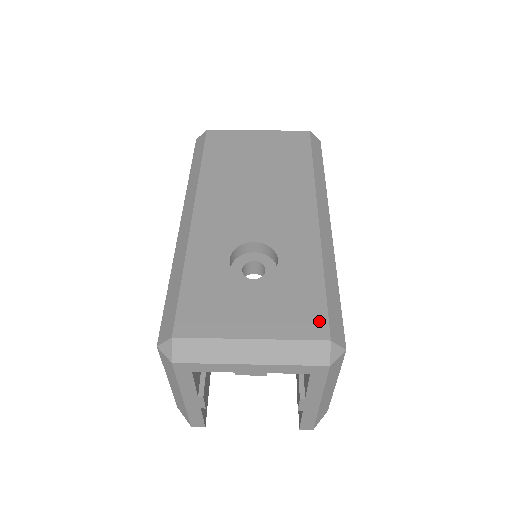
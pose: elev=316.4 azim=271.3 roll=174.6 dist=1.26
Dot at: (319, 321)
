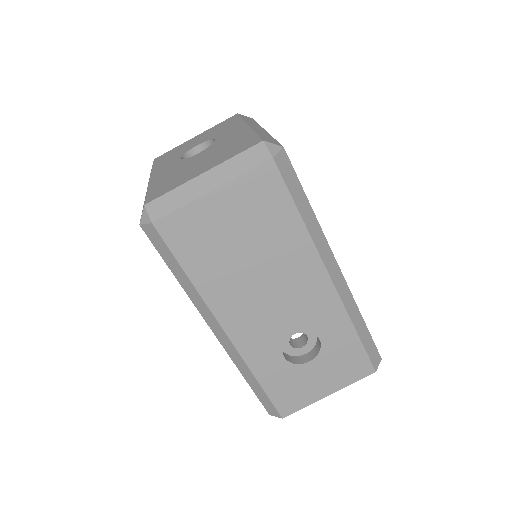
Dot at: (365, 365)
